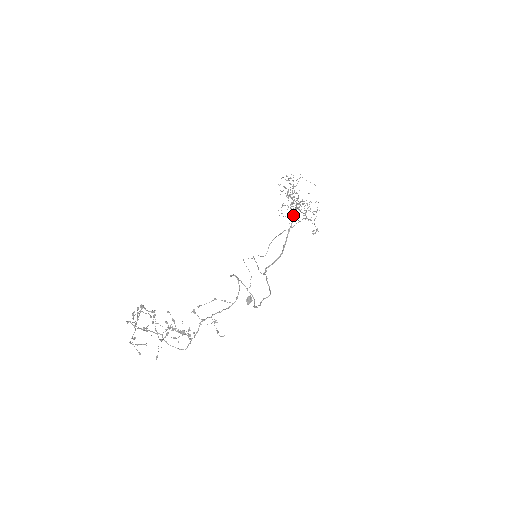
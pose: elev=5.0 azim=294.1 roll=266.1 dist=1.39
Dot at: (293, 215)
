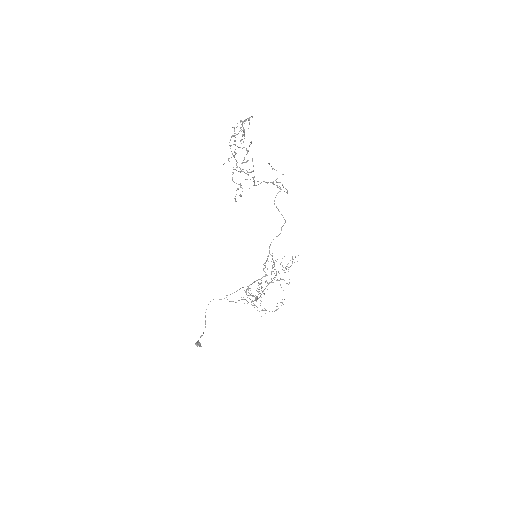
Dot at: (262, 292)
